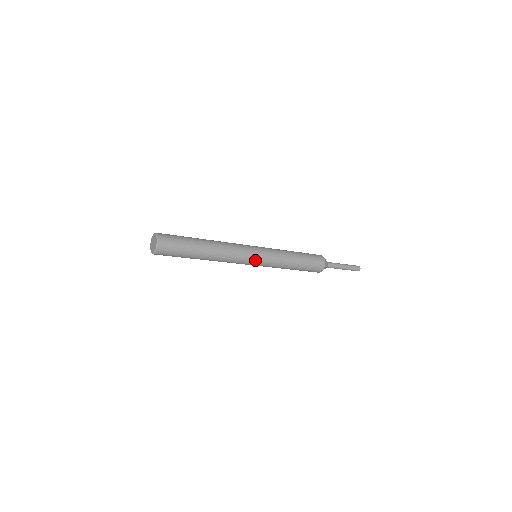
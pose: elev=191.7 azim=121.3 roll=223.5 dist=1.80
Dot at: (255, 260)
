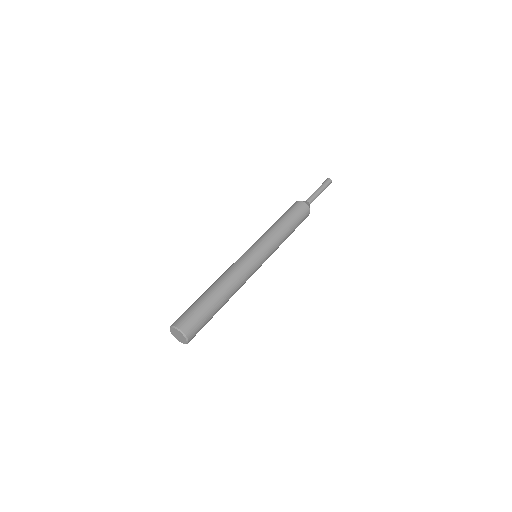
Dot at: occluded
